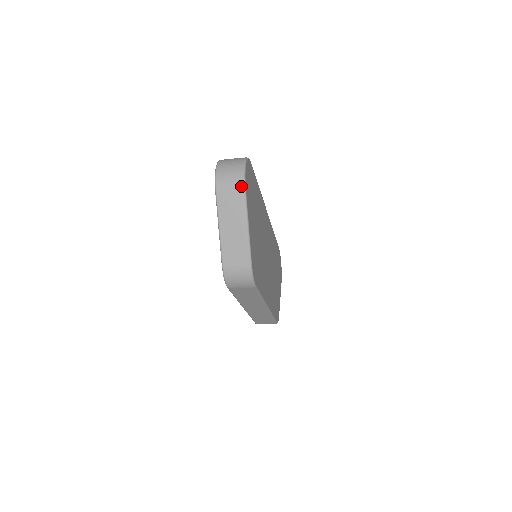
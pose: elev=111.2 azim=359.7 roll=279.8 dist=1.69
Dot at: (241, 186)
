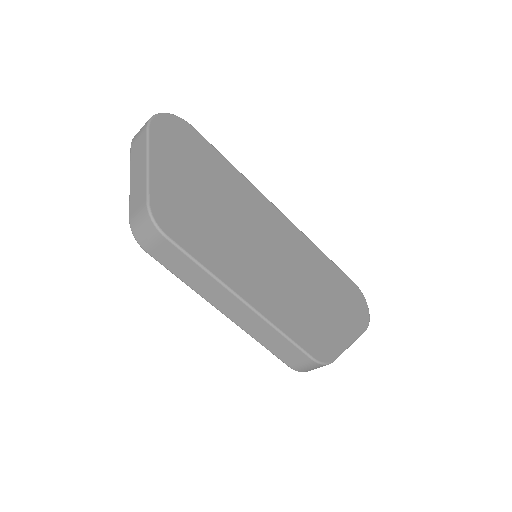
Dot at: (145, 128)
